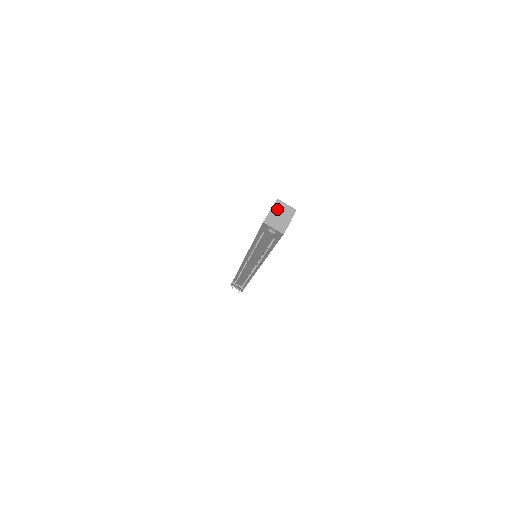
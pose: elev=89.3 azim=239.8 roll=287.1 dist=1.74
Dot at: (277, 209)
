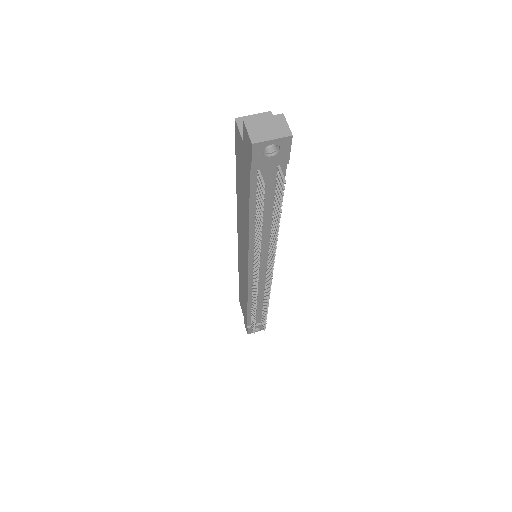
Dot at: occluded
